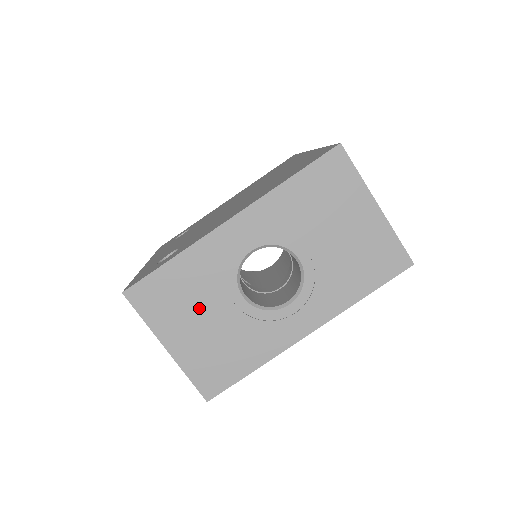
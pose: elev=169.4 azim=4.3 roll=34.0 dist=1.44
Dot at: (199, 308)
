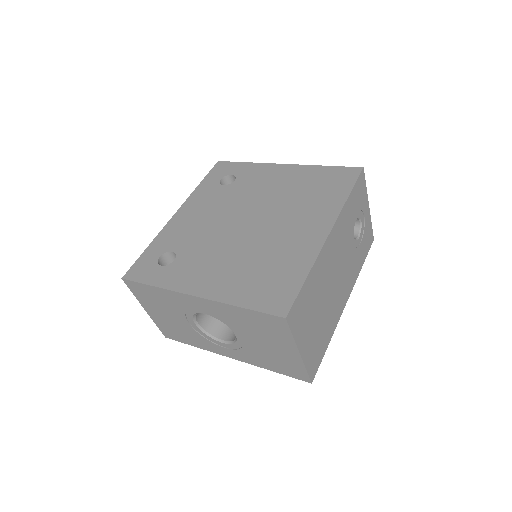
Dot at: (167, 311)
